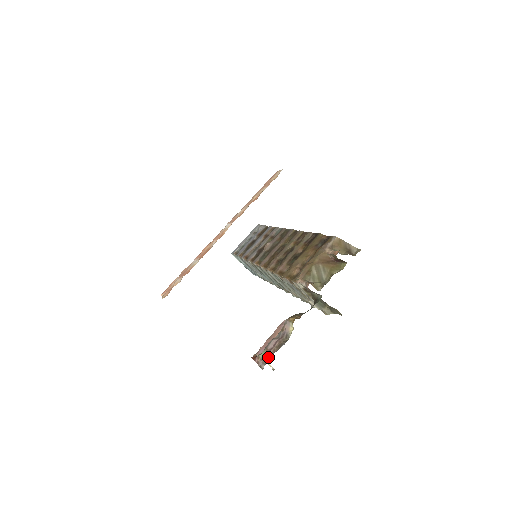
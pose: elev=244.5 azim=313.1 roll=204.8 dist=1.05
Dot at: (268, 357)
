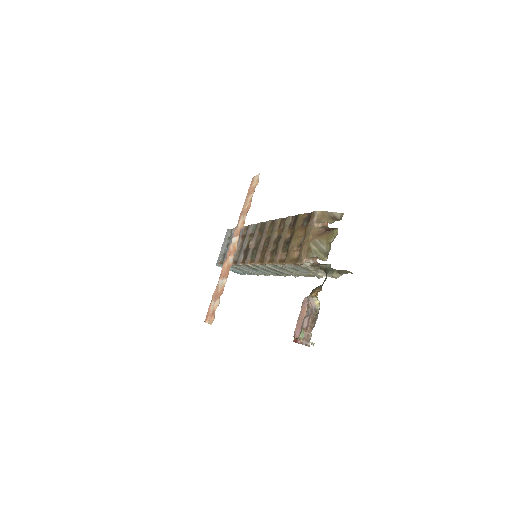
Dot at: (309, 334)
